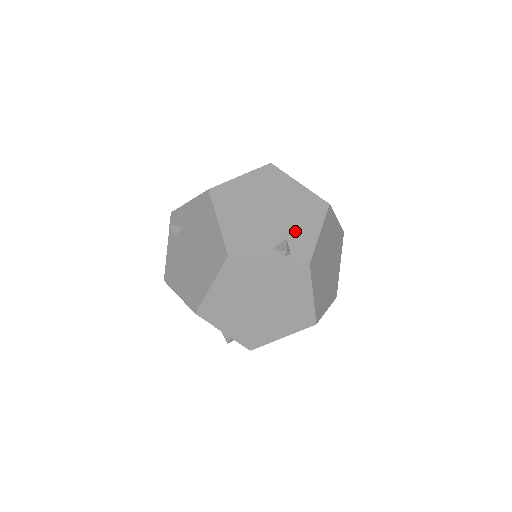
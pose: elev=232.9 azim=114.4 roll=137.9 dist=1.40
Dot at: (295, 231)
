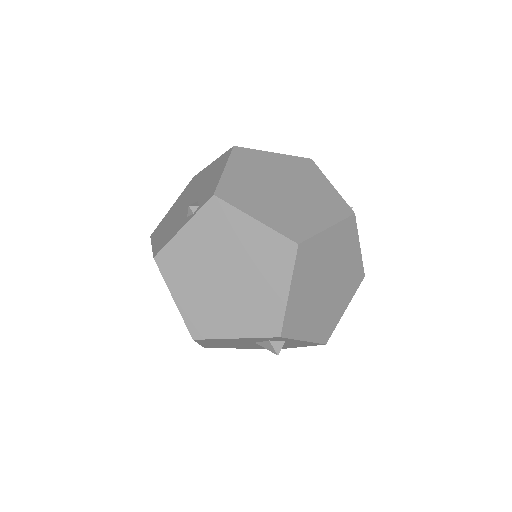
Dot at: (205, 190)
